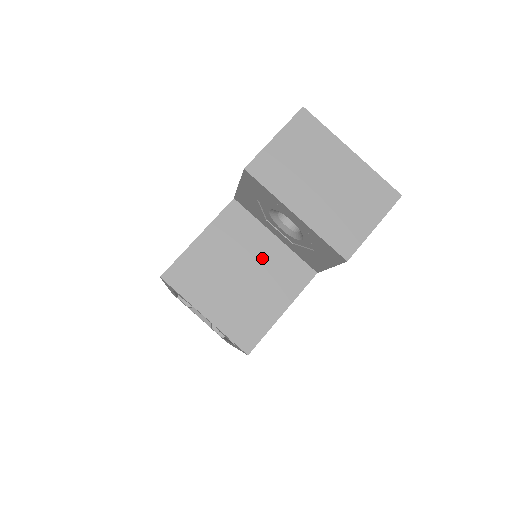
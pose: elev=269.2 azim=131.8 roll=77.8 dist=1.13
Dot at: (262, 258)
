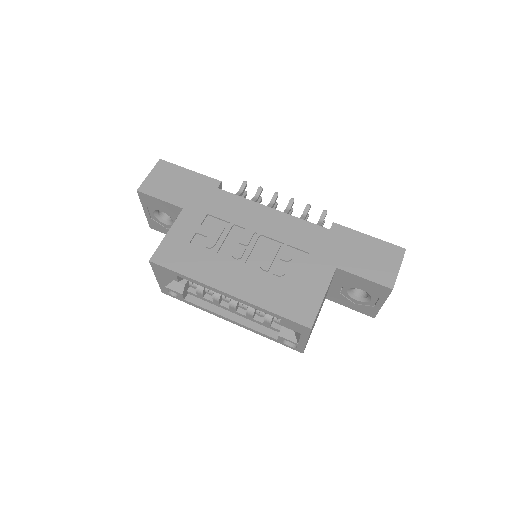
Dot at: occluded
